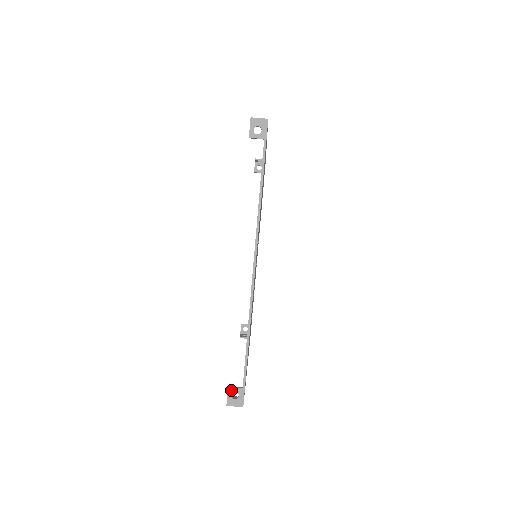
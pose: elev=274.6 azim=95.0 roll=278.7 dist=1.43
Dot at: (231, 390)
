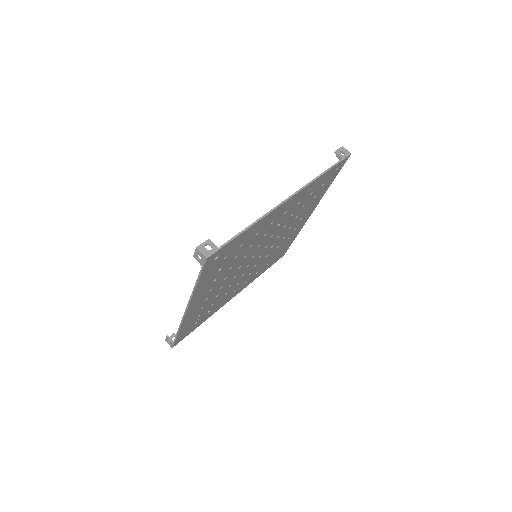
Dot at: (209, 242)
